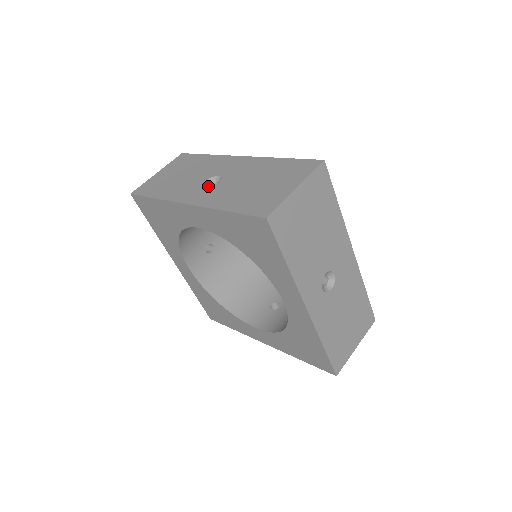
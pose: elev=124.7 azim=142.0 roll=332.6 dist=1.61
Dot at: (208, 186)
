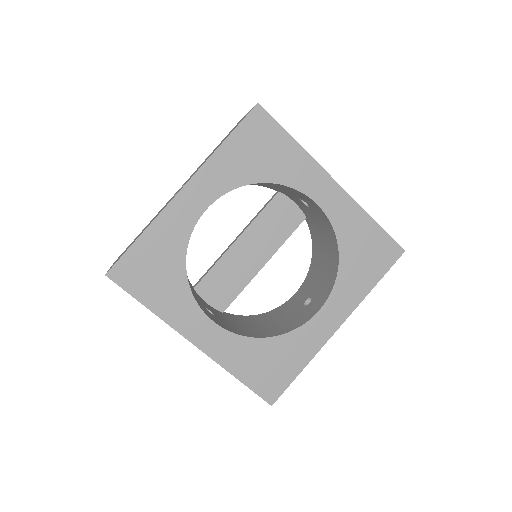
Dot at: occluded
